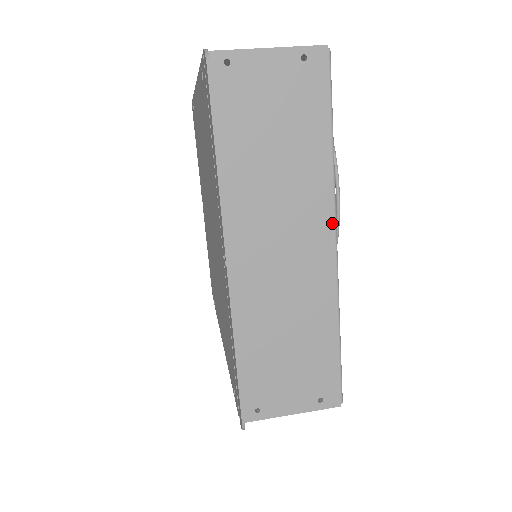
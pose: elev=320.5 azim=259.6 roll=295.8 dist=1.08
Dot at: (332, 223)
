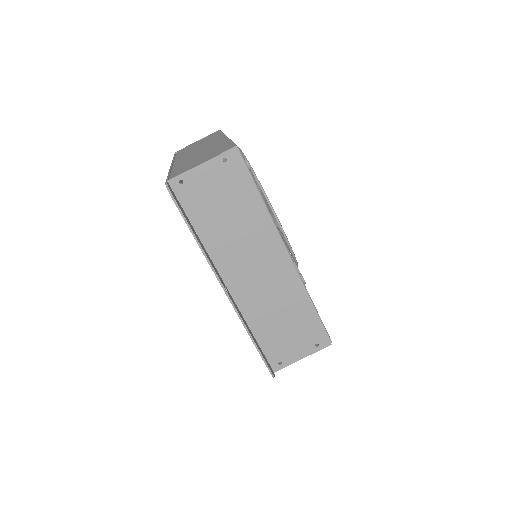
Dot at: (281, 244)
